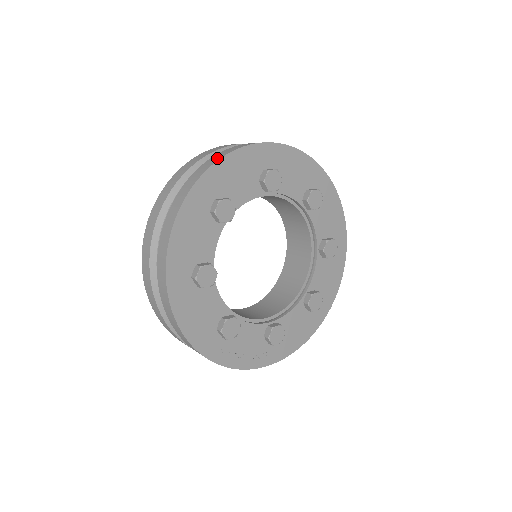
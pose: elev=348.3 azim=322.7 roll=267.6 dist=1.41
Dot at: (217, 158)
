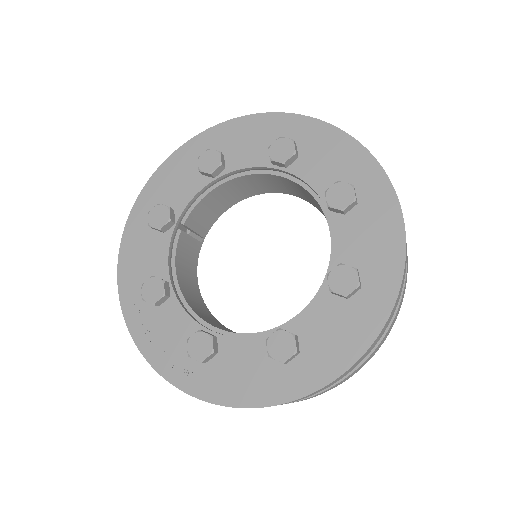
Dot at: (240, 120)
